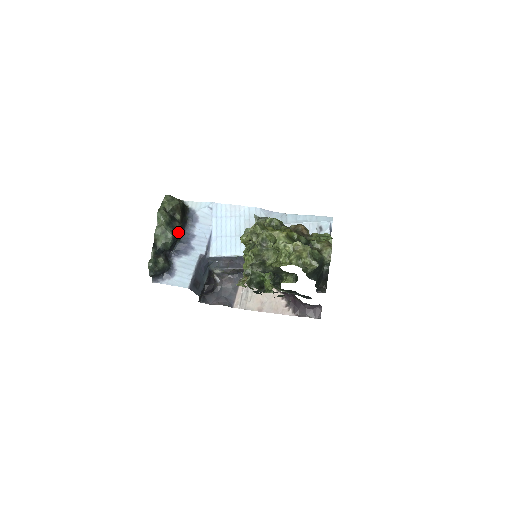
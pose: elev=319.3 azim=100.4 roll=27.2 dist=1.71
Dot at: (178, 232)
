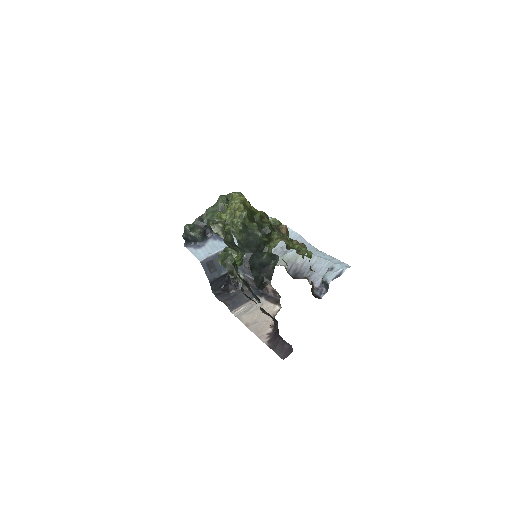
Dot at: occluded
